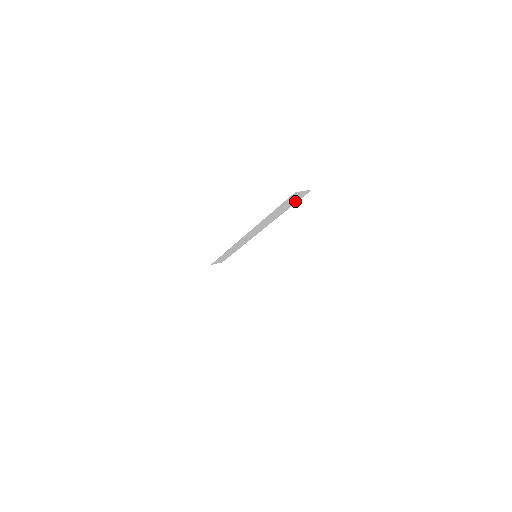
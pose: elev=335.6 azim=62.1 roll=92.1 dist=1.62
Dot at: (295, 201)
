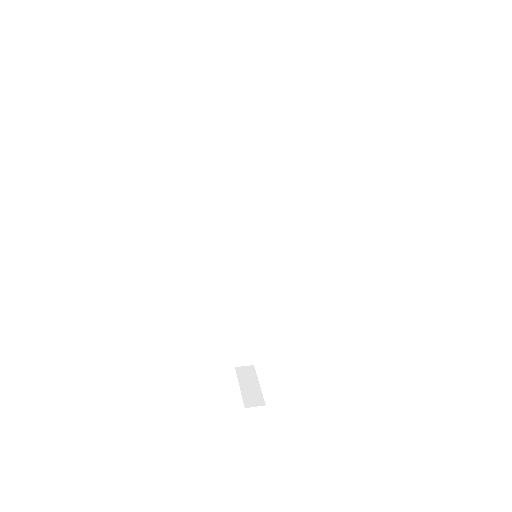
Dot at: (263, 106)
